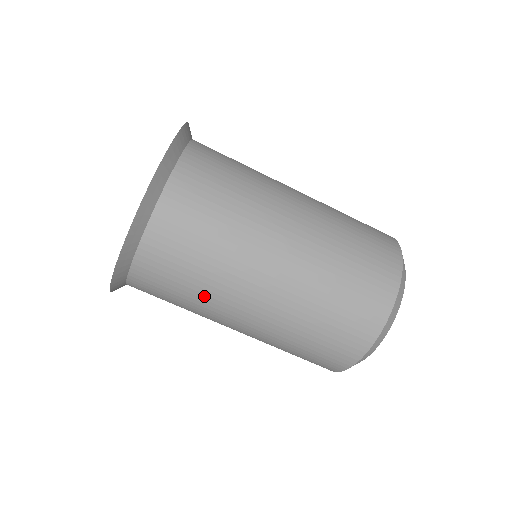
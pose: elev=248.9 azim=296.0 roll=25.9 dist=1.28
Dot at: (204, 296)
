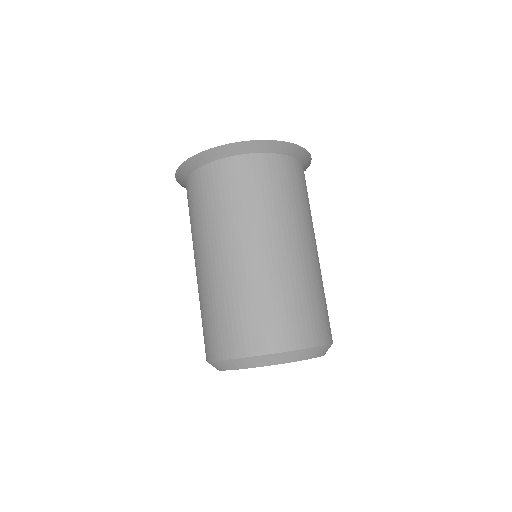
Dot at: (287, 209)
